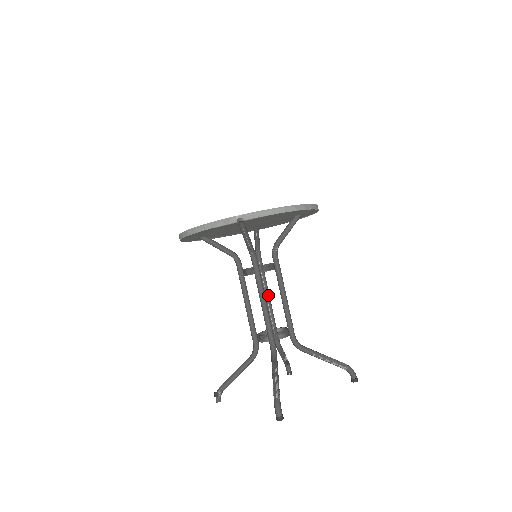
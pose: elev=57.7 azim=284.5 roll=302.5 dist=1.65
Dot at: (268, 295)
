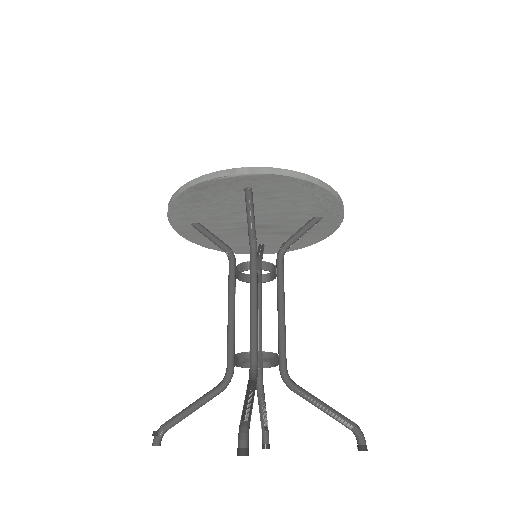
Dot at: (260, 313)
